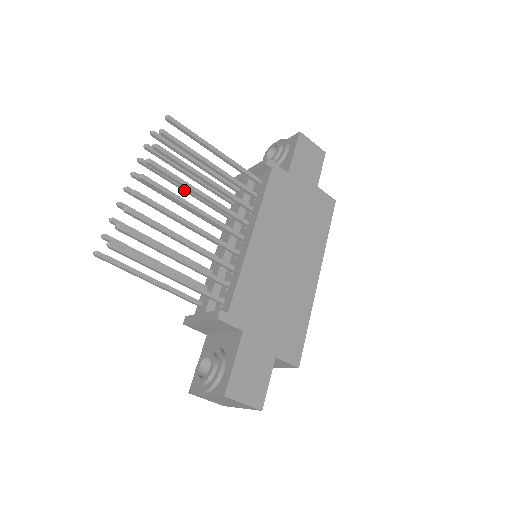
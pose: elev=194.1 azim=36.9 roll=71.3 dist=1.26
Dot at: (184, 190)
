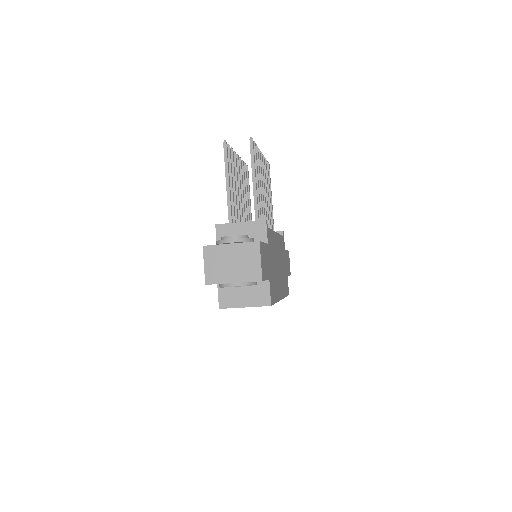
Dot at: (244, 195)
